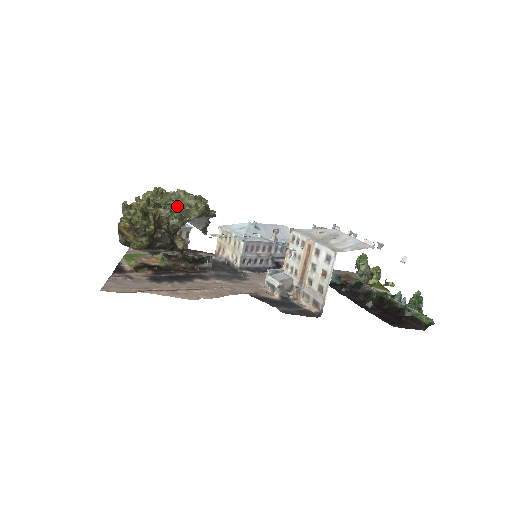
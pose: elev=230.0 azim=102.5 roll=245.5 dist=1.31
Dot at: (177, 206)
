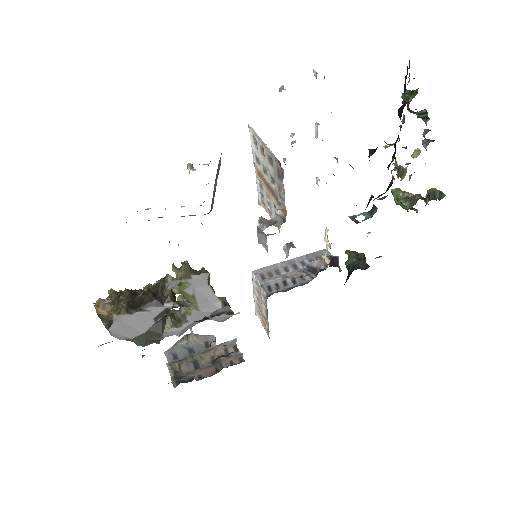
Dot at: (188, 310)
